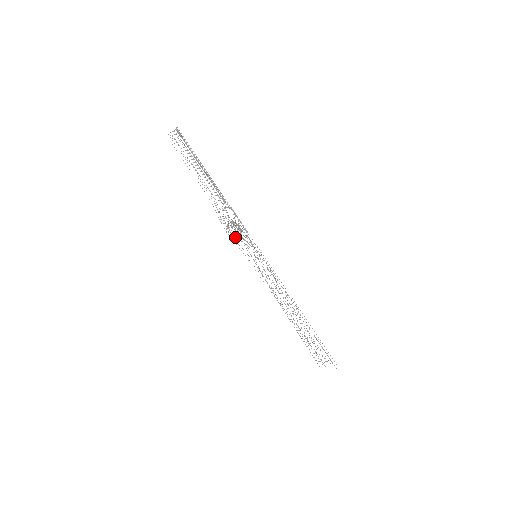
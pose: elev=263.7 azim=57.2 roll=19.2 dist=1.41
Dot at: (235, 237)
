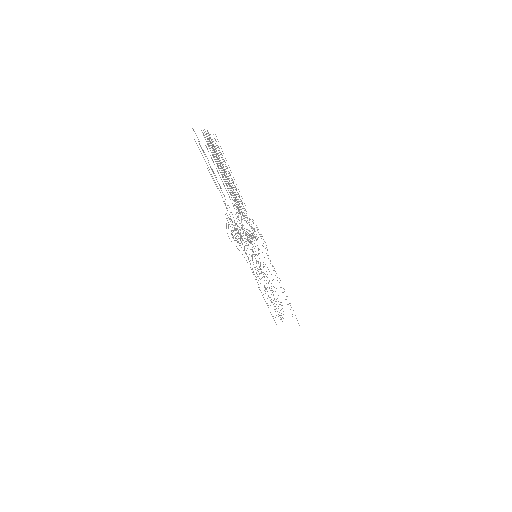
Dot at: occluded
